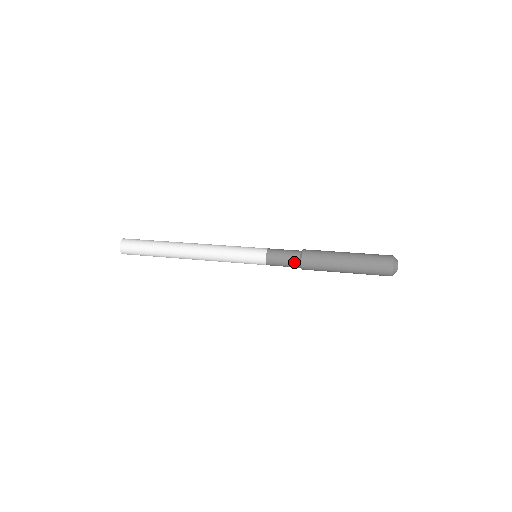
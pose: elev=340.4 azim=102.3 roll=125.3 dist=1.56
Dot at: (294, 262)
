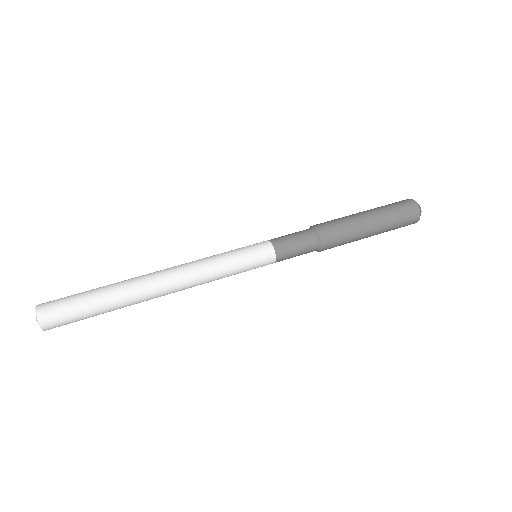
Dot at: (311, 241)
